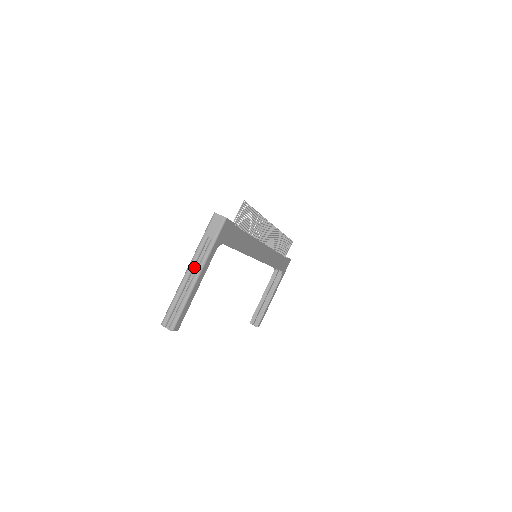
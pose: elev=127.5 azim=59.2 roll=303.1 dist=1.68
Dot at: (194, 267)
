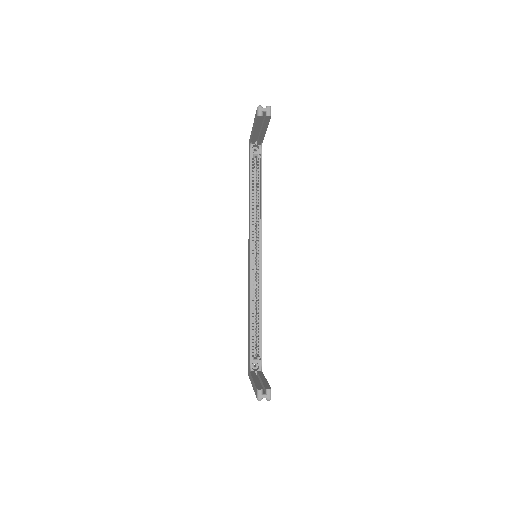
Dot at: occluded
